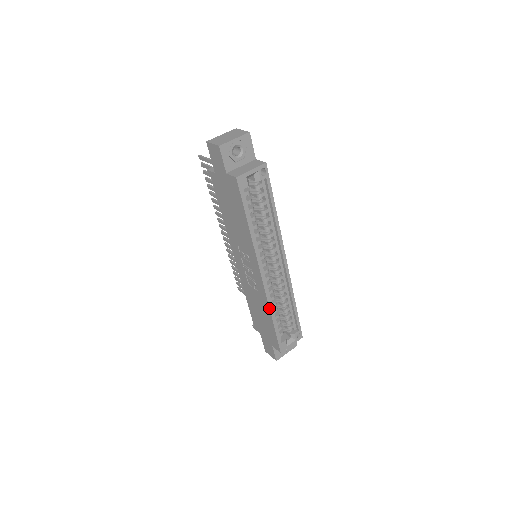
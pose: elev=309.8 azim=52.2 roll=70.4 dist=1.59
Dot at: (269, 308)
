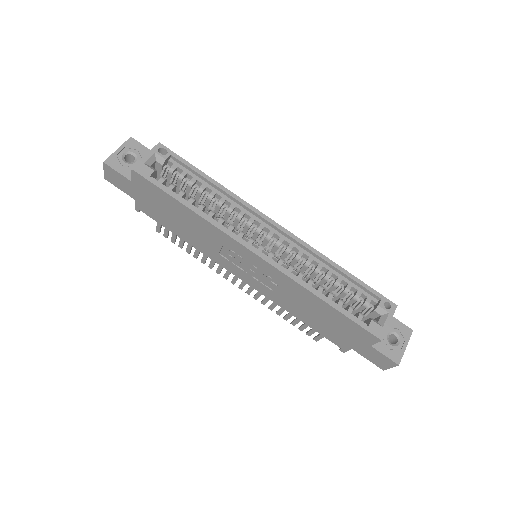
Dot at: (303, 287)
